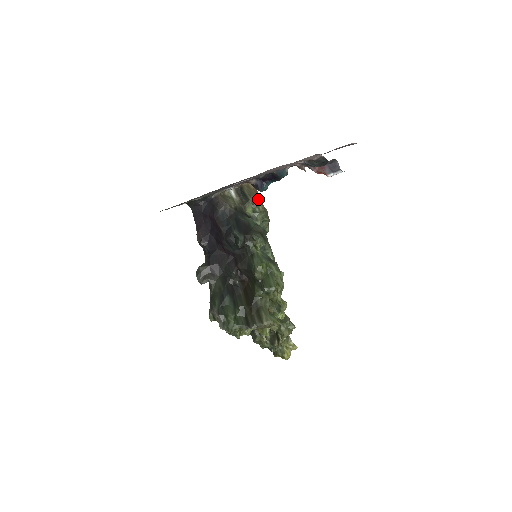
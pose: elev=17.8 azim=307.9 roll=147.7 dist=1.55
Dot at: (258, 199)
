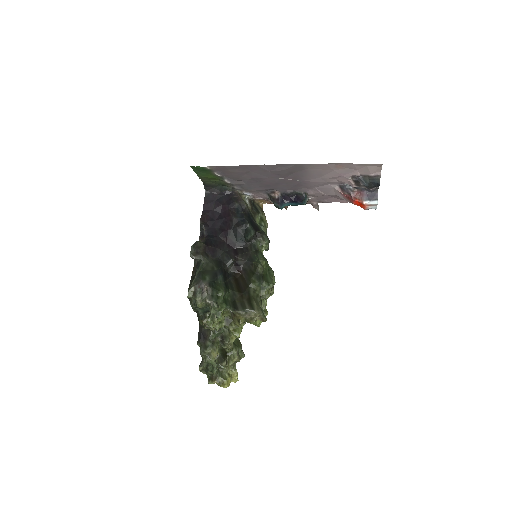
Dot at: occluded
